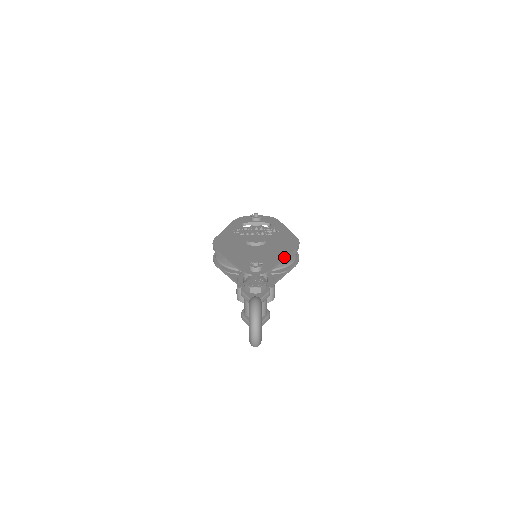
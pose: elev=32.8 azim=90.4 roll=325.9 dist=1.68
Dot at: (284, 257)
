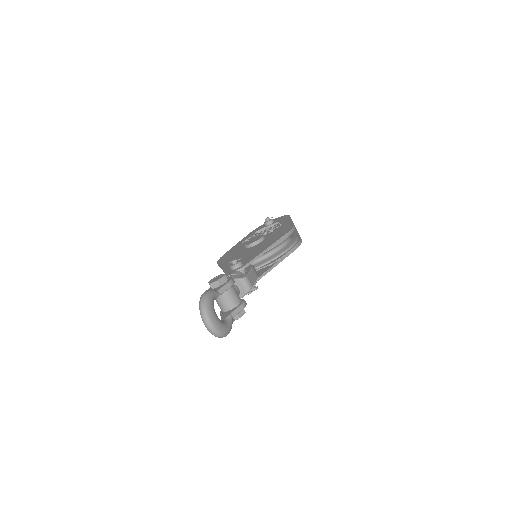
Dot at: (269, 246)
